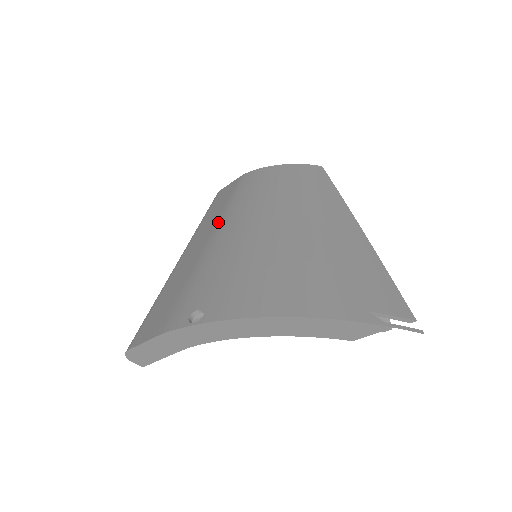
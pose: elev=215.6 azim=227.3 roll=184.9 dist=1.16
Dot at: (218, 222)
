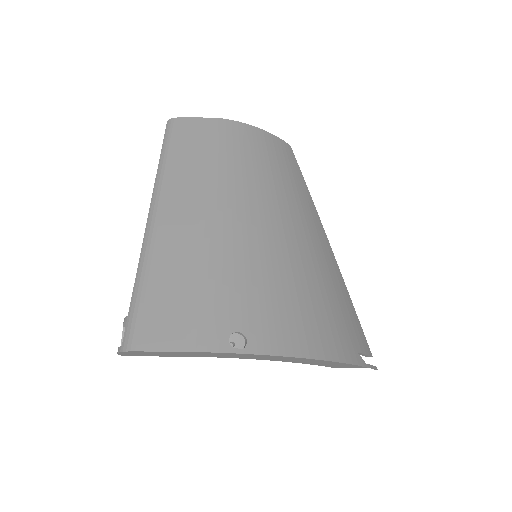
Dot at: (209, 190)
